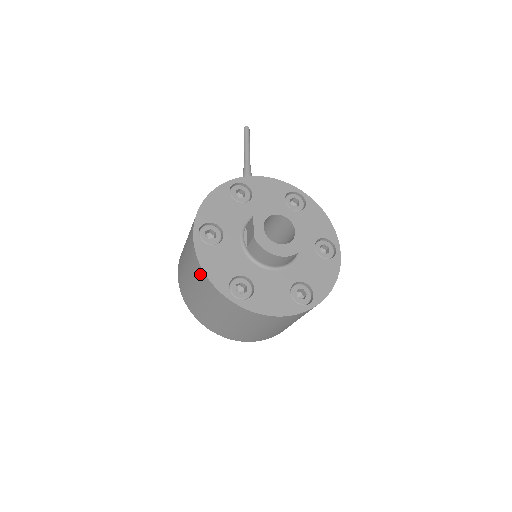
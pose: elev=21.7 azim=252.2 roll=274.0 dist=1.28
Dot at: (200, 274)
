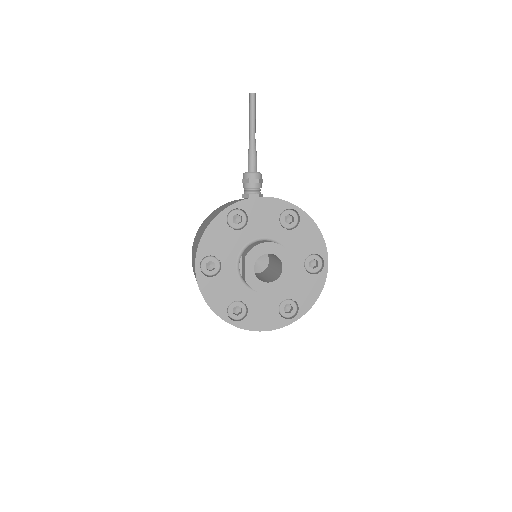
Dot at: occluded
